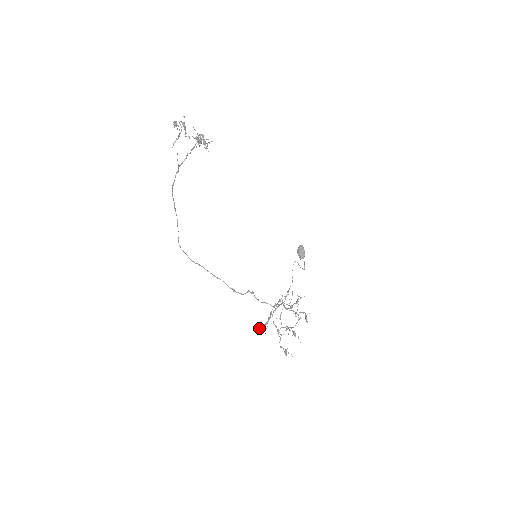
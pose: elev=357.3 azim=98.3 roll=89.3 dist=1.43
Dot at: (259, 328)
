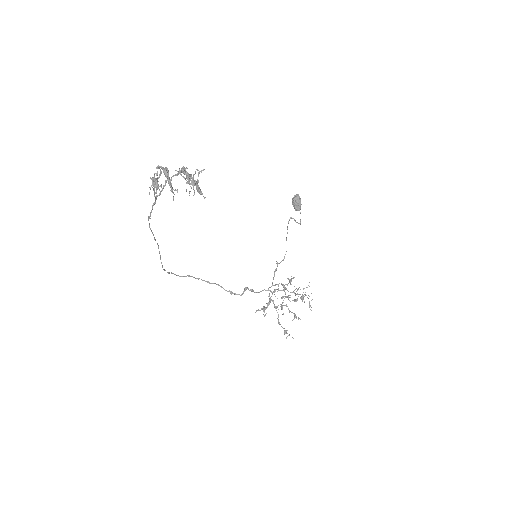
Dot at: (256, 311)
